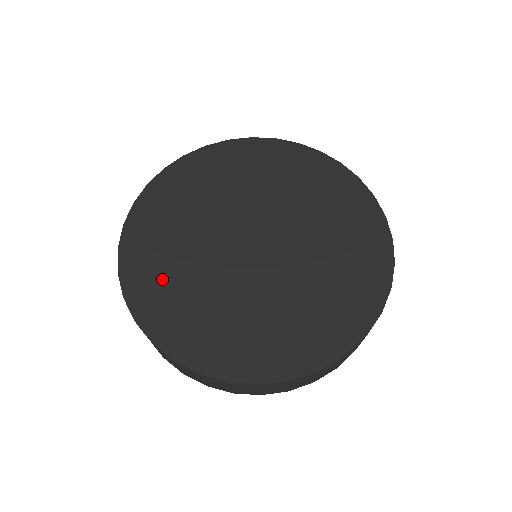
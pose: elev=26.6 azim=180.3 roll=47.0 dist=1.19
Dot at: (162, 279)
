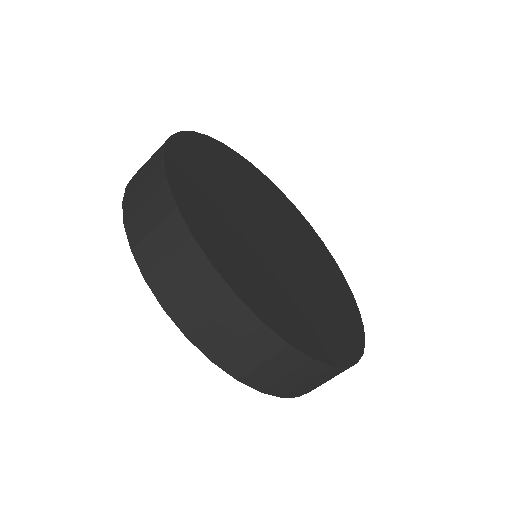
Dot at: (267, 291)
